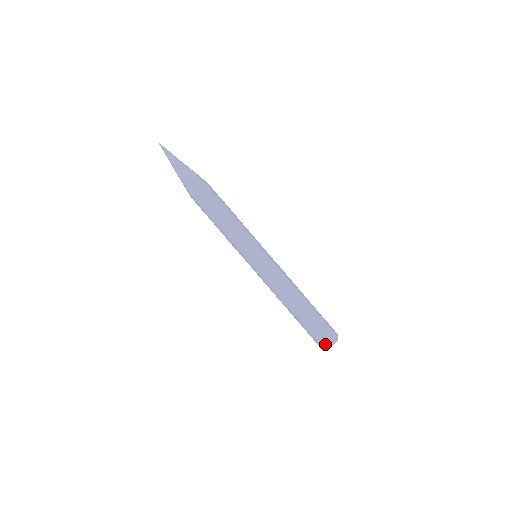
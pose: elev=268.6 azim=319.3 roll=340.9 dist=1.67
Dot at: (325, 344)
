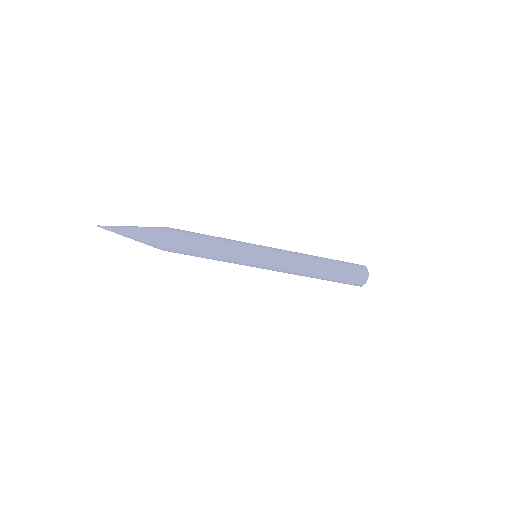
Dot at: occluded
